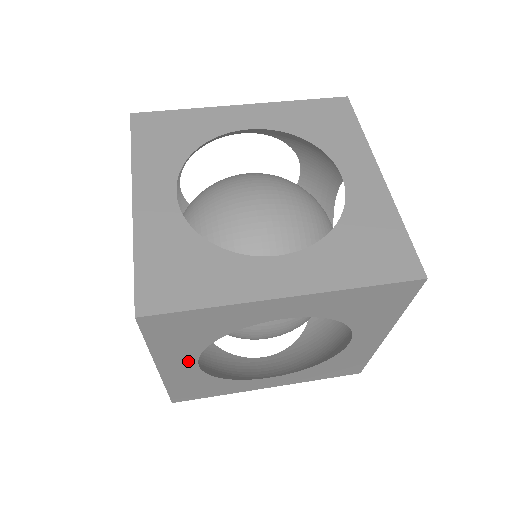
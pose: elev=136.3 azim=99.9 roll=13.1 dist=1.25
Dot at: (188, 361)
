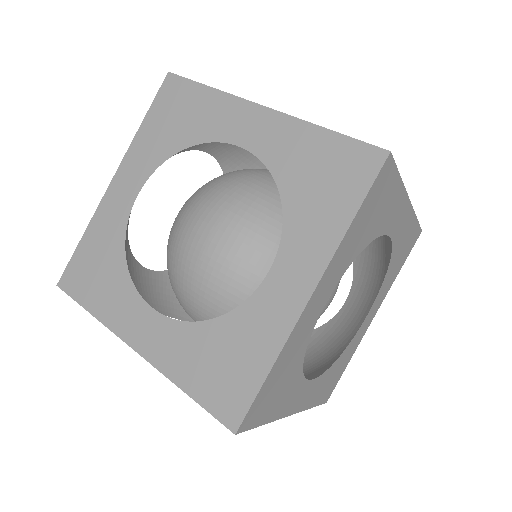
Dot at: occluded
